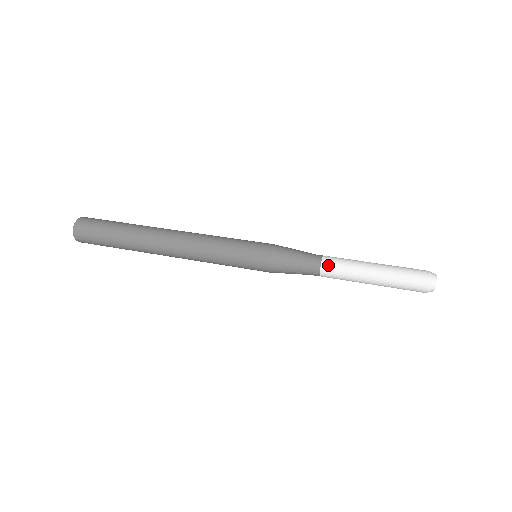
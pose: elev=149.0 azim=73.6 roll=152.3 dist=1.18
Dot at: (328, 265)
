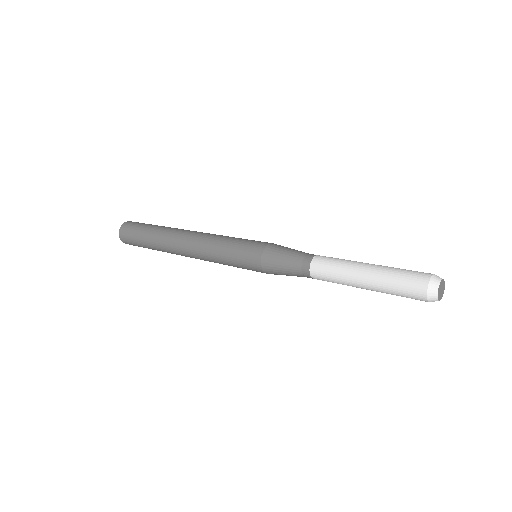
Dot at: (317, 264)
